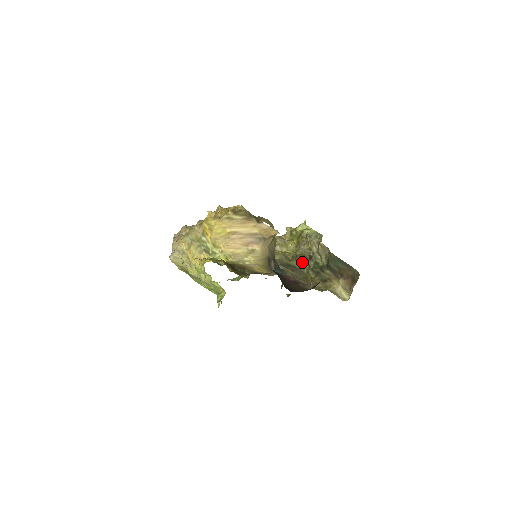
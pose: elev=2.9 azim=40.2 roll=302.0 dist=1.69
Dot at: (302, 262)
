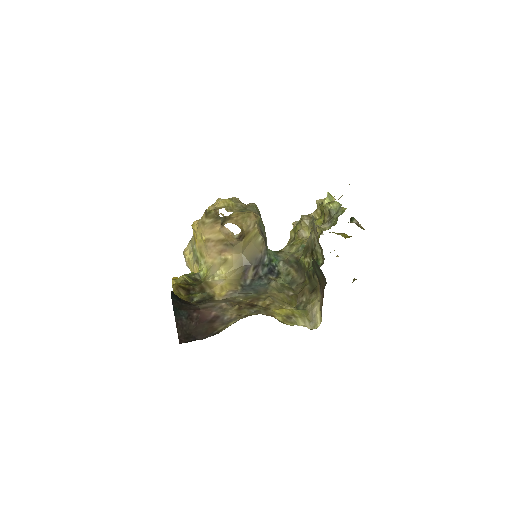
Dot at: (303, 259)
